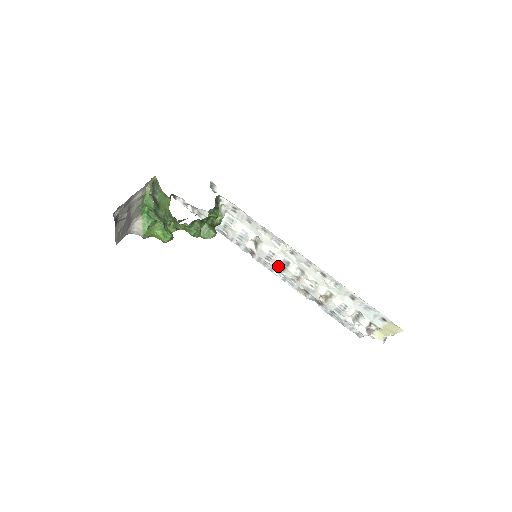
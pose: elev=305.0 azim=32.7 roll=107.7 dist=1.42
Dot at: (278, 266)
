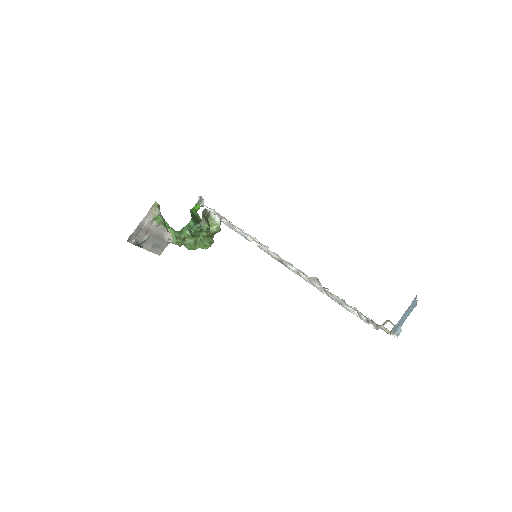
Dot at: occluded
